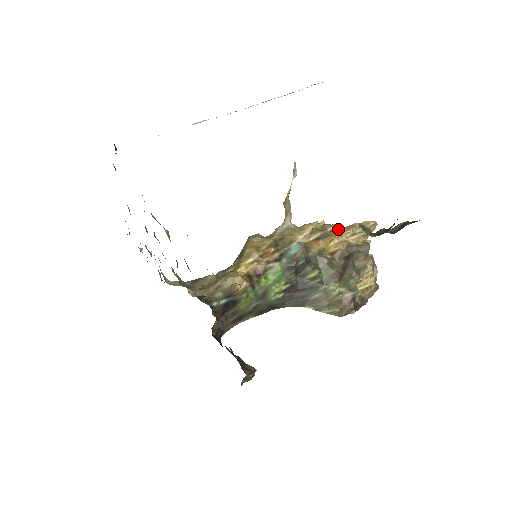
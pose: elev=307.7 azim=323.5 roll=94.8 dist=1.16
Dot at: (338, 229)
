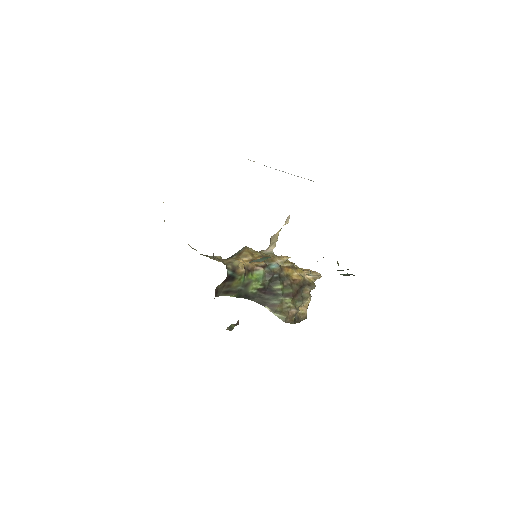
Dot at: (300, 268)
